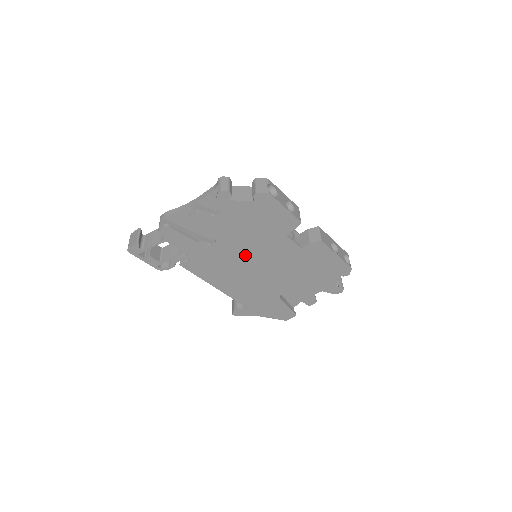
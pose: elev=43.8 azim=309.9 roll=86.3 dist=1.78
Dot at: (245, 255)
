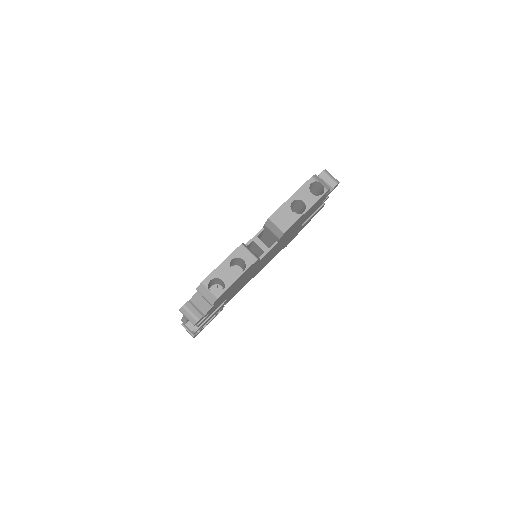
Dot at: (251, 274)
